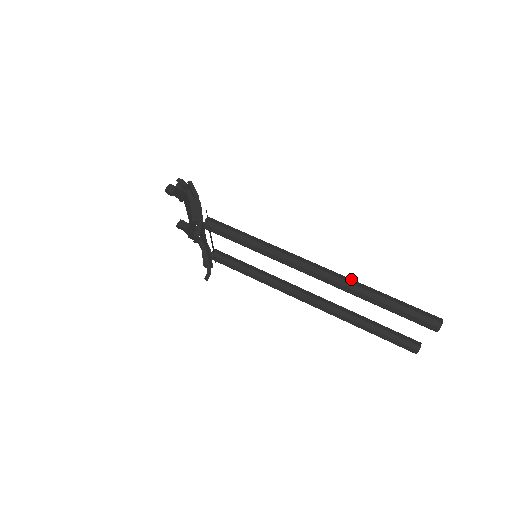
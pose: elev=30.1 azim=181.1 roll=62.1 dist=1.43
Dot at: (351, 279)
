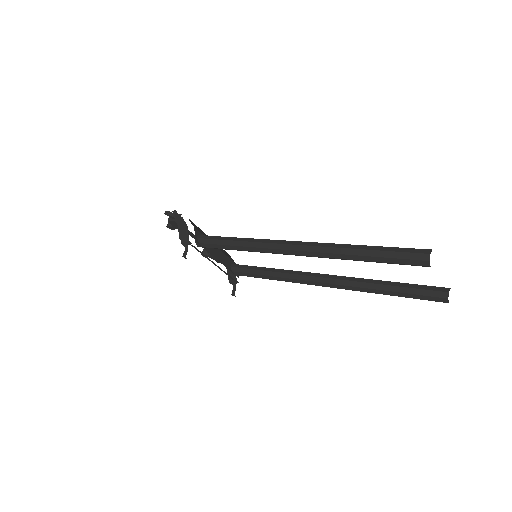
Dot at: (326, 243)
